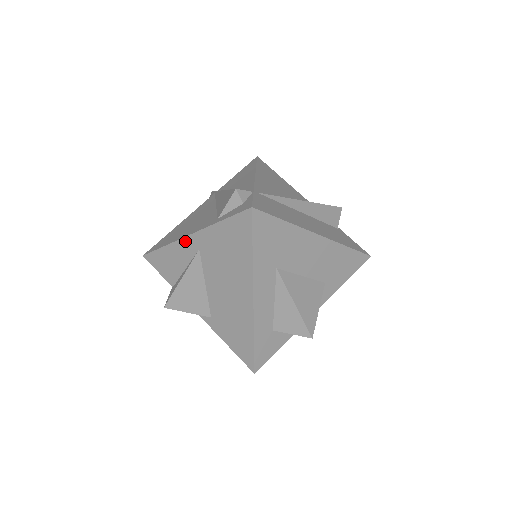
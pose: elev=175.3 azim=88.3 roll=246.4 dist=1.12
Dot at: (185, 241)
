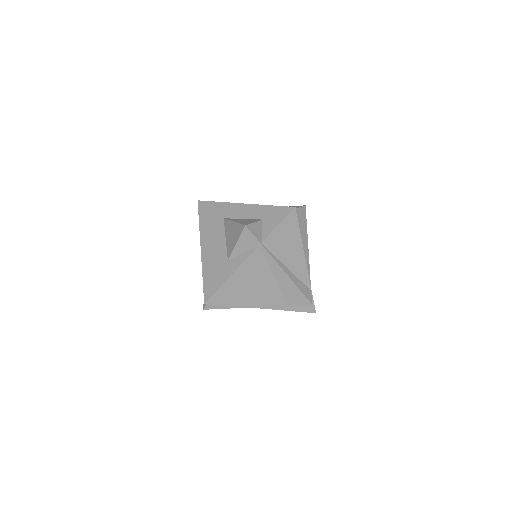
Dot at: occluded
